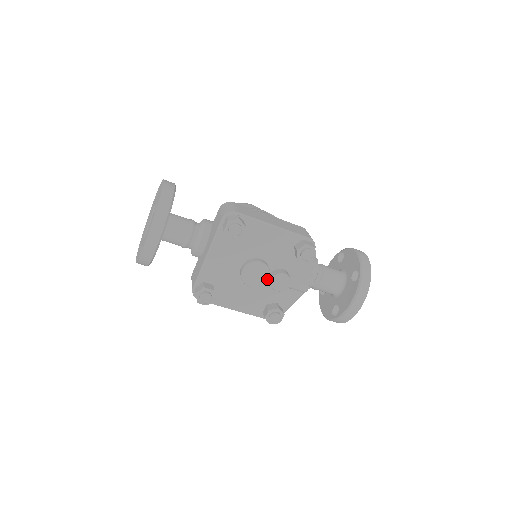
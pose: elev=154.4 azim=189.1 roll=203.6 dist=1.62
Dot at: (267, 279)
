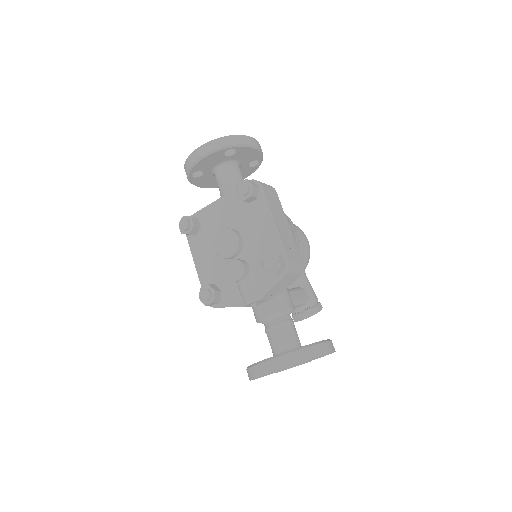
Dot at: (229, 256)
